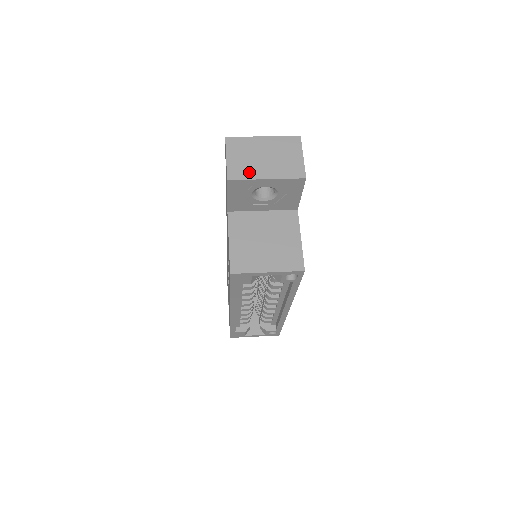
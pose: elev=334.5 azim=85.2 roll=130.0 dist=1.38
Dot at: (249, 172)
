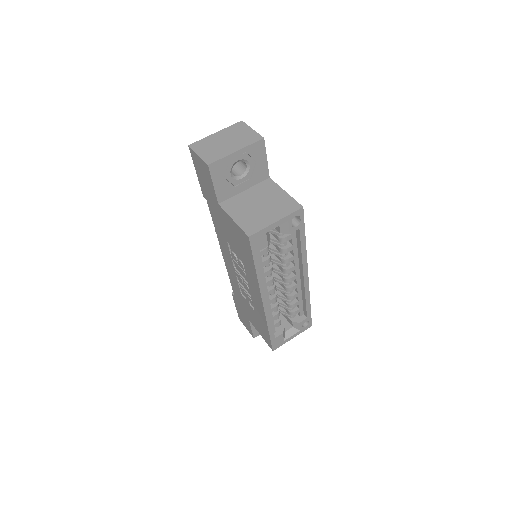
Dot at: (221, 154)
